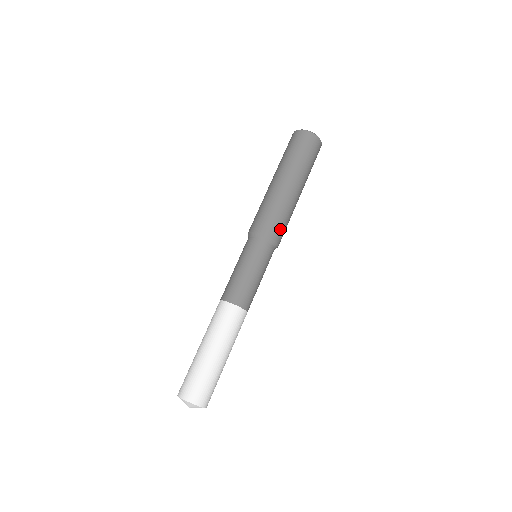
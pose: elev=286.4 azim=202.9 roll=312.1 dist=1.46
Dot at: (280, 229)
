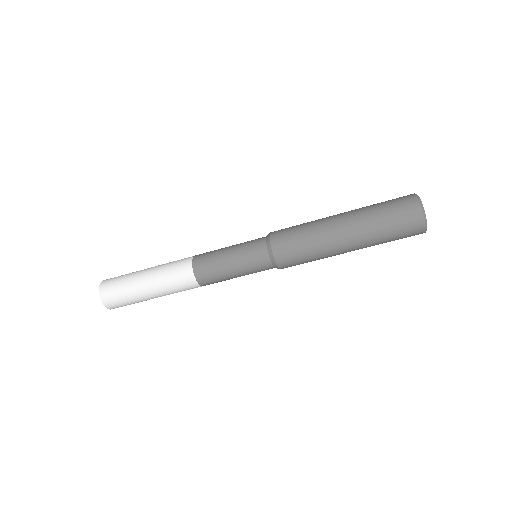
Dot at: (292, 259)
